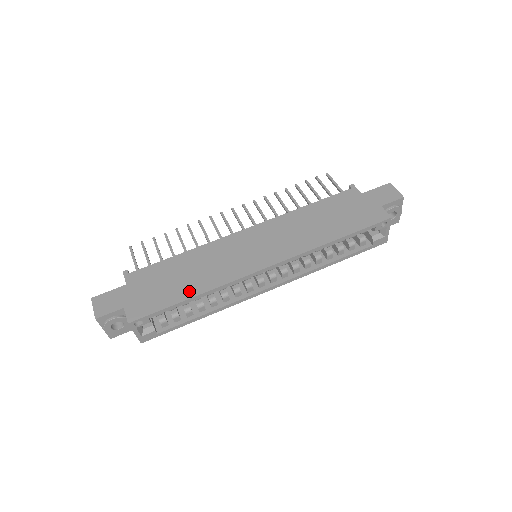
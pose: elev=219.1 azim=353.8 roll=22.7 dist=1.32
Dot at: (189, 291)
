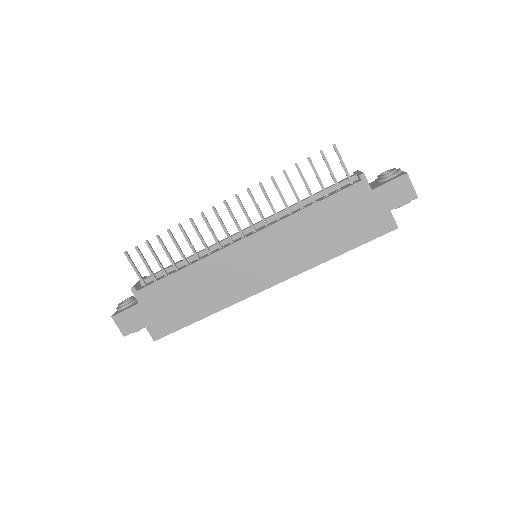
Dot at: (200, 312)
